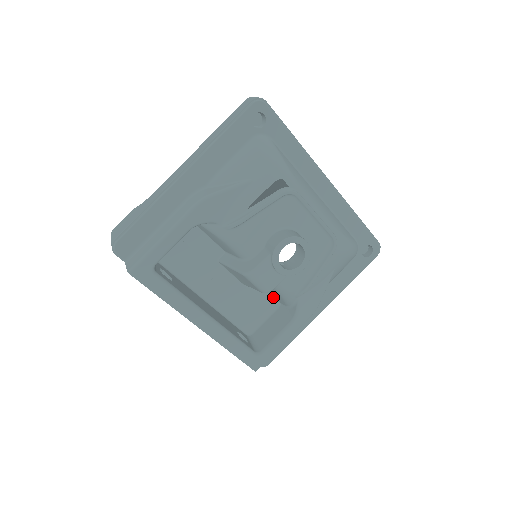
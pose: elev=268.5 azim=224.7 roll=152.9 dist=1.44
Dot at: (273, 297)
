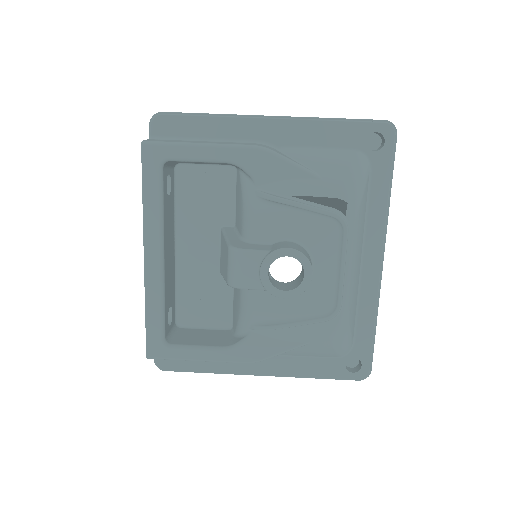
Dot at: (232, 314)
